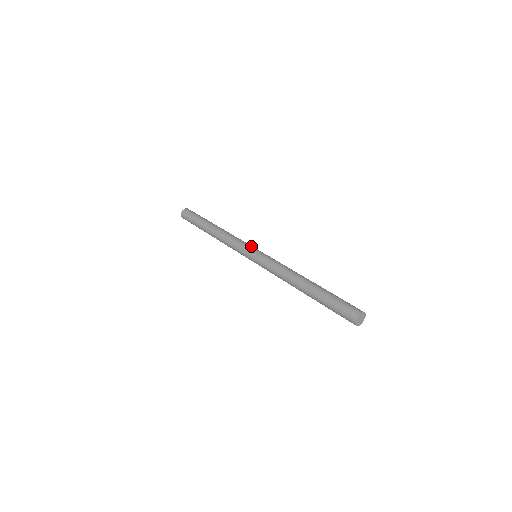
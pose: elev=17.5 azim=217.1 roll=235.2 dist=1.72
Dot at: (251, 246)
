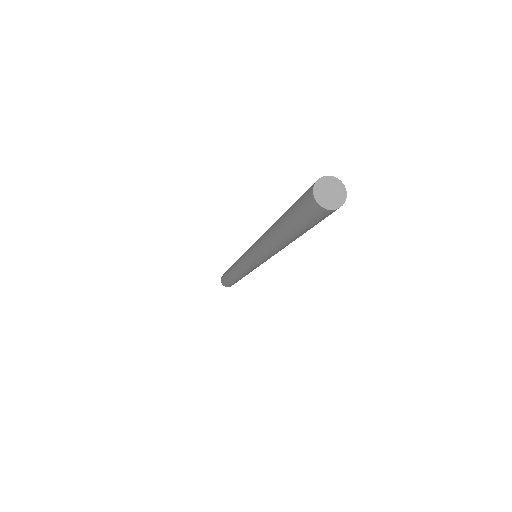
Dot at: occluded
